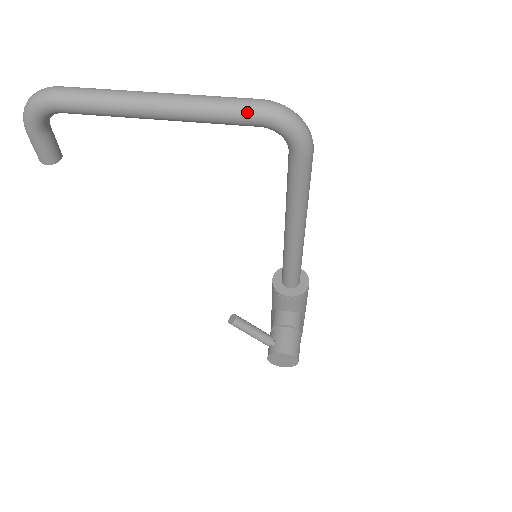
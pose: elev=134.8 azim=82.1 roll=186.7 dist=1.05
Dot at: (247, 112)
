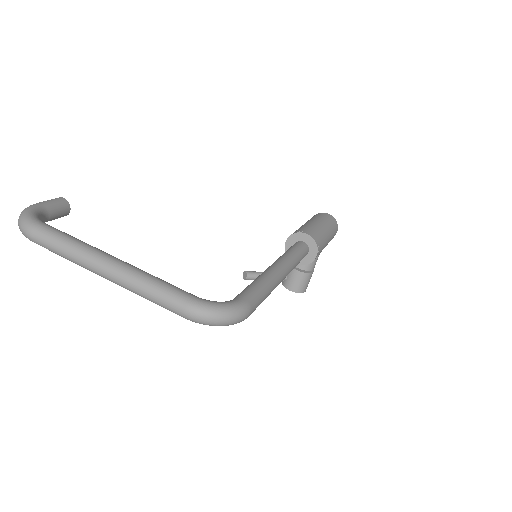
Dot at: (175, 313)
